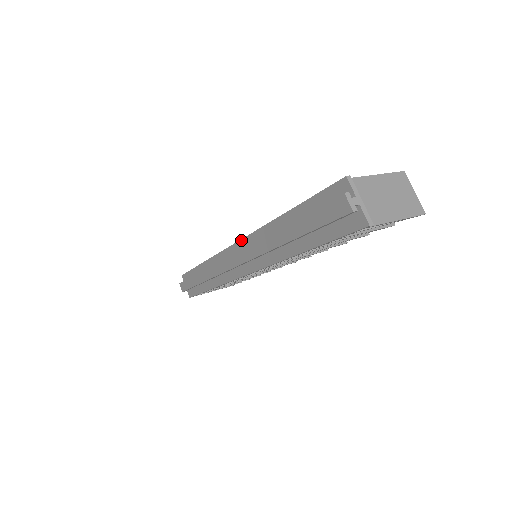
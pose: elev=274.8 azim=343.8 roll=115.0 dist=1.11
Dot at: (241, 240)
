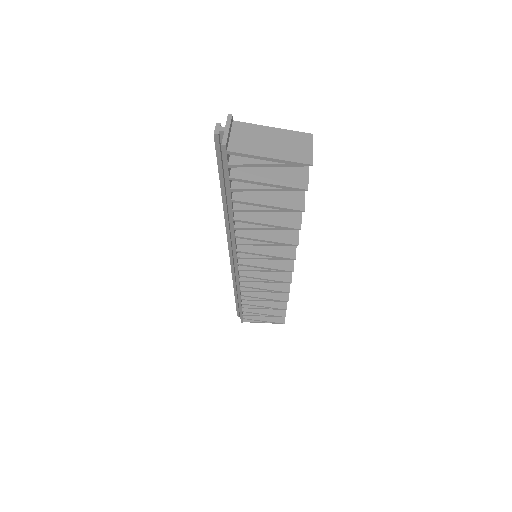
Dot at: occluded
